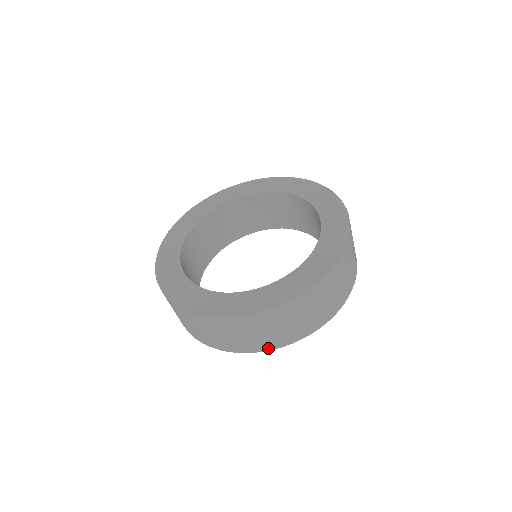
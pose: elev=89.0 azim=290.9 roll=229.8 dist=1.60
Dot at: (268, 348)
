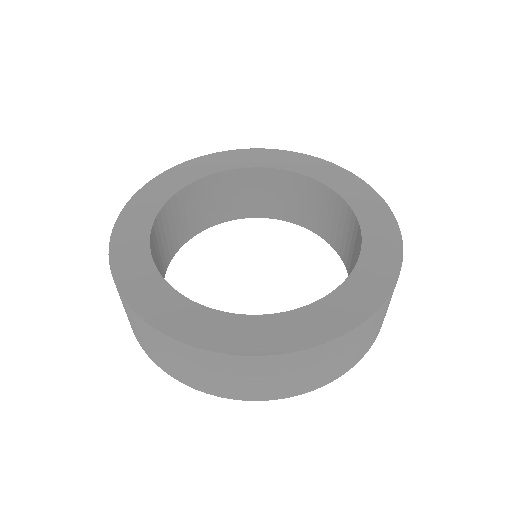
Dot at: (342, 373)
